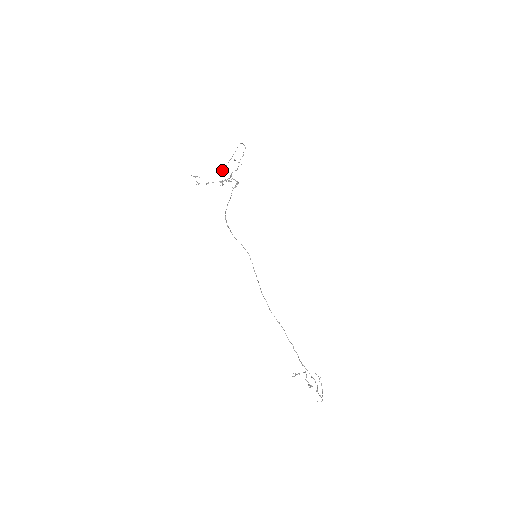
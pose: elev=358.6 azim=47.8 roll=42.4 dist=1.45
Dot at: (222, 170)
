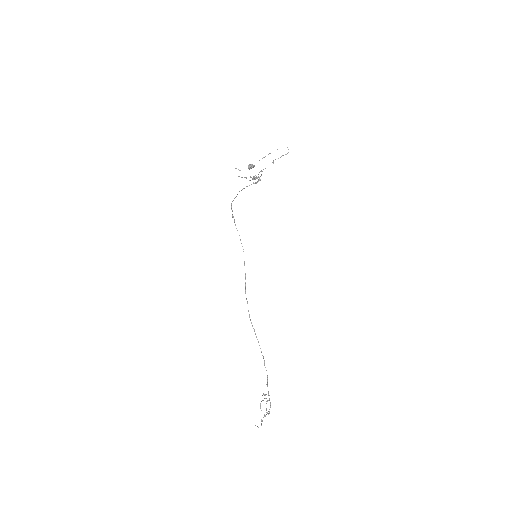
Dot at: (250, 164)
